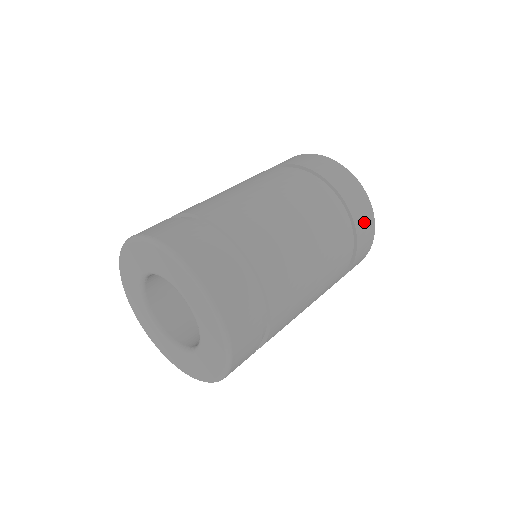
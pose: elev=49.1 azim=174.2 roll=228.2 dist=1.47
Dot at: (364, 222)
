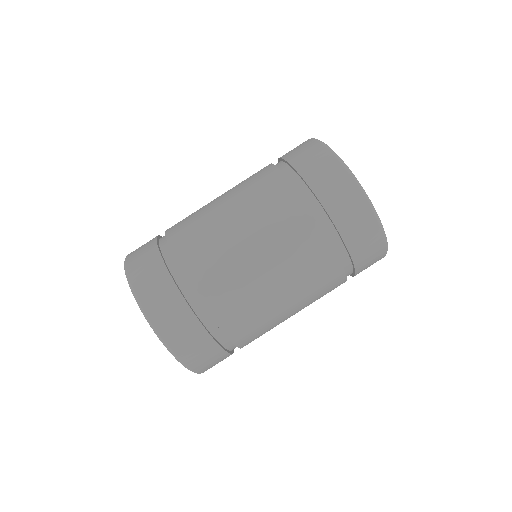
Dot at: (355, 223)
